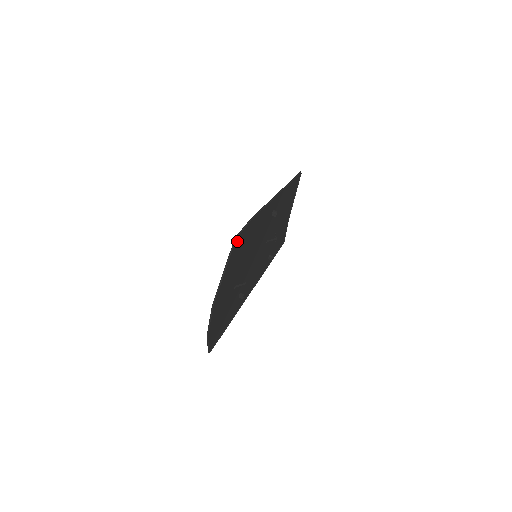
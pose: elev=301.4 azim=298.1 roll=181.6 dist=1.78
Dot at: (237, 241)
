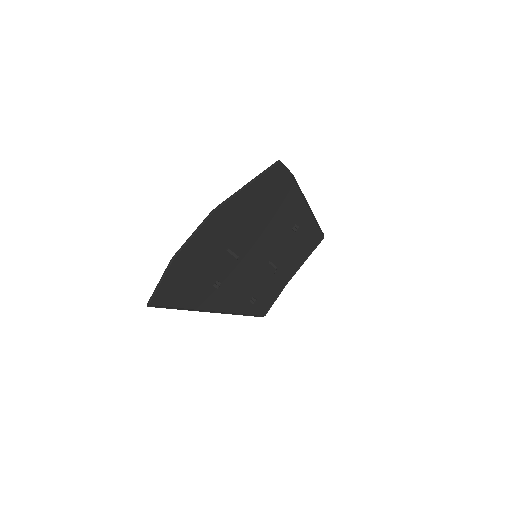
Dot at: (274, 173)
